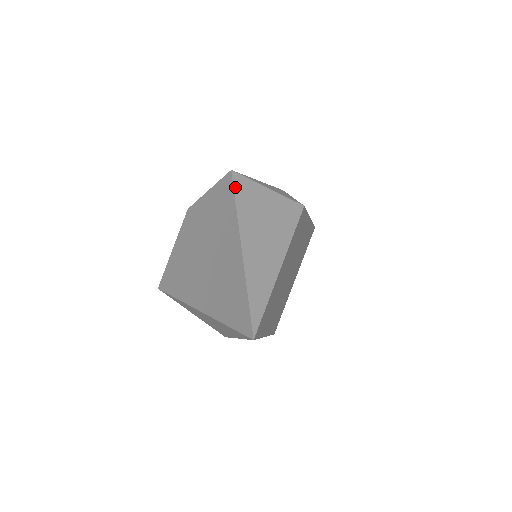
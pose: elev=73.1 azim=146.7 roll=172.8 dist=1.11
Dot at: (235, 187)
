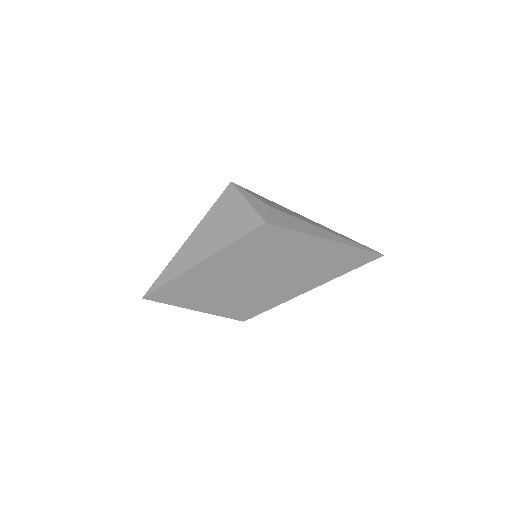
Dot at: (222, 195)
